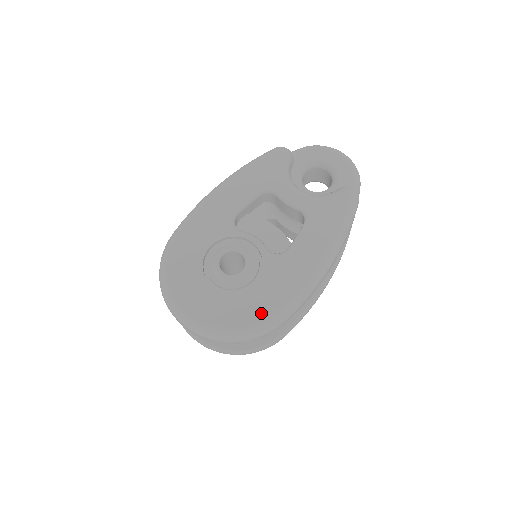
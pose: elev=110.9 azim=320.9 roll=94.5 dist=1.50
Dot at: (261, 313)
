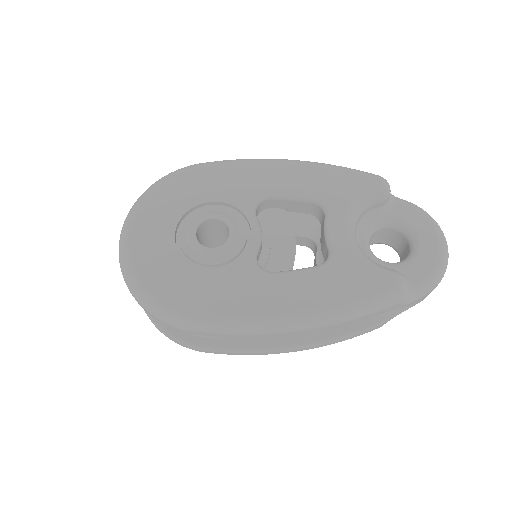
Dot at: (181, 300)
